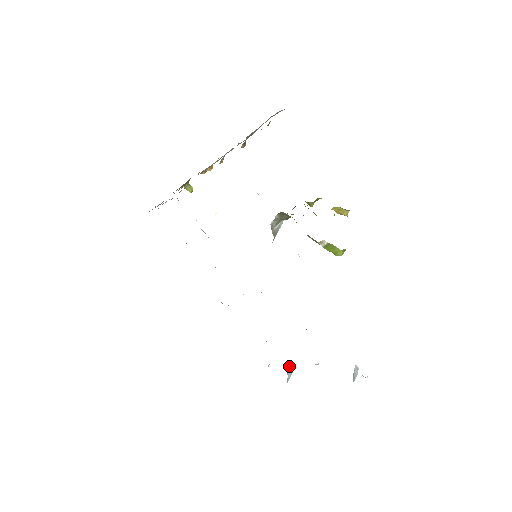
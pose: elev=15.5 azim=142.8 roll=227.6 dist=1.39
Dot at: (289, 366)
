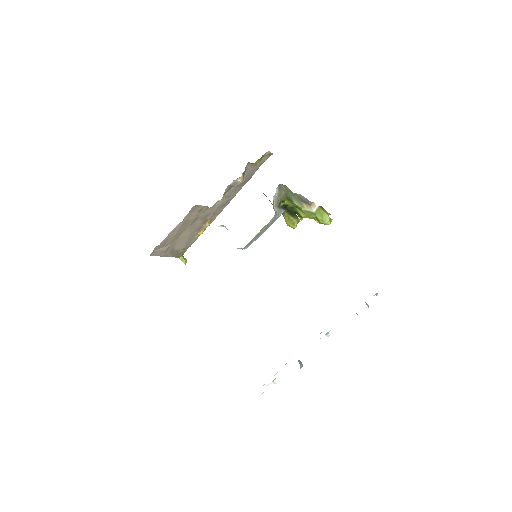
Dot at: occluded
